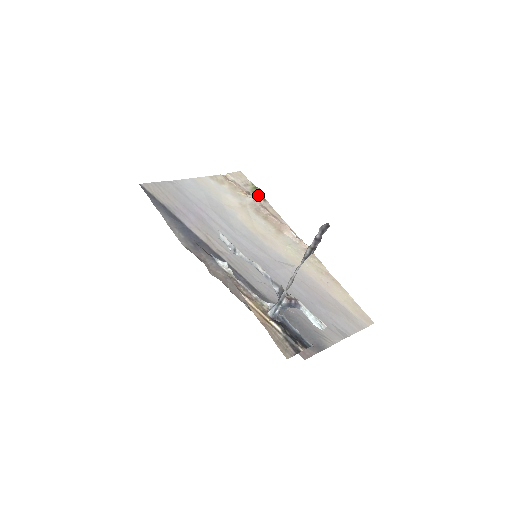
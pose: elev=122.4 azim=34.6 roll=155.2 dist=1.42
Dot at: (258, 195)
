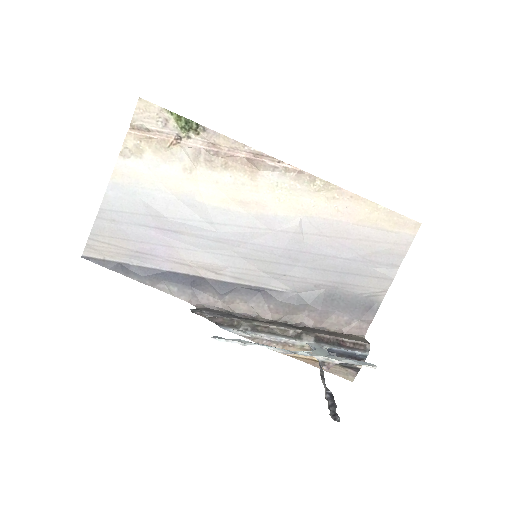
Dot at: (191, 129)
